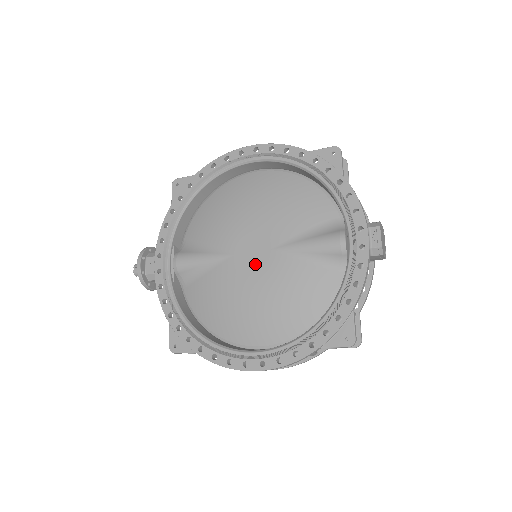
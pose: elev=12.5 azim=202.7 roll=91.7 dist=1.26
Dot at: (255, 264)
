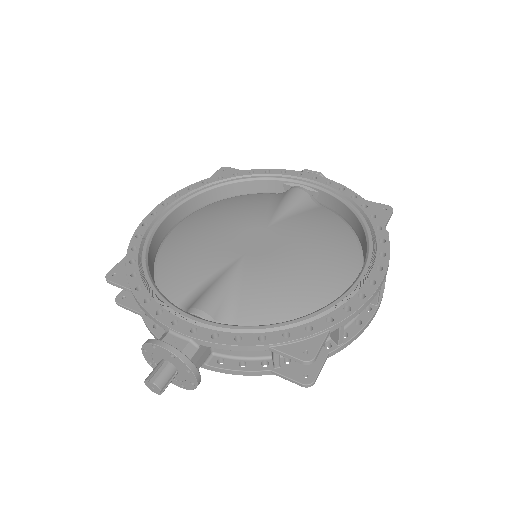
Dot at: (270, 242)
